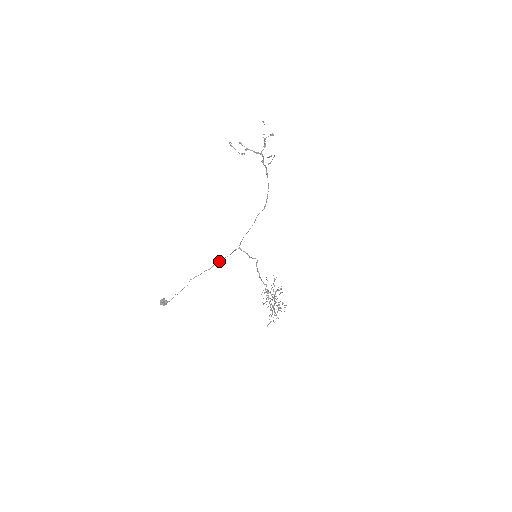
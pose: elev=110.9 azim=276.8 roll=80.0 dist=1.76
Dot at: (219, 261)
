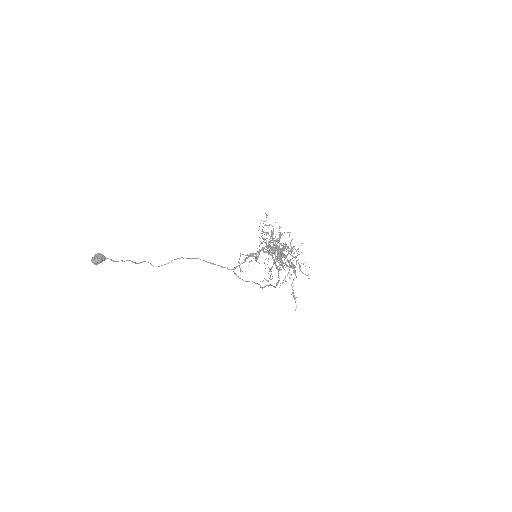
Dot at: occluded
